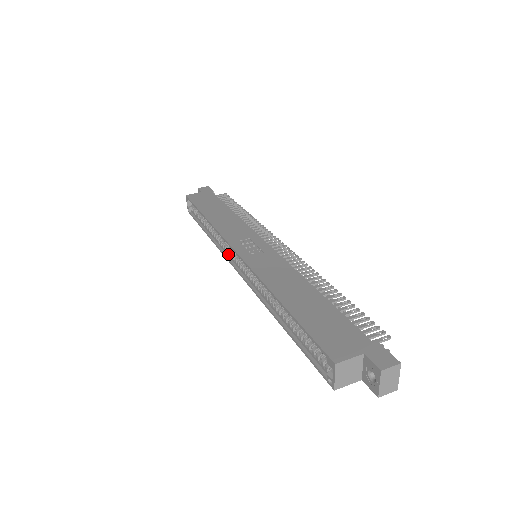
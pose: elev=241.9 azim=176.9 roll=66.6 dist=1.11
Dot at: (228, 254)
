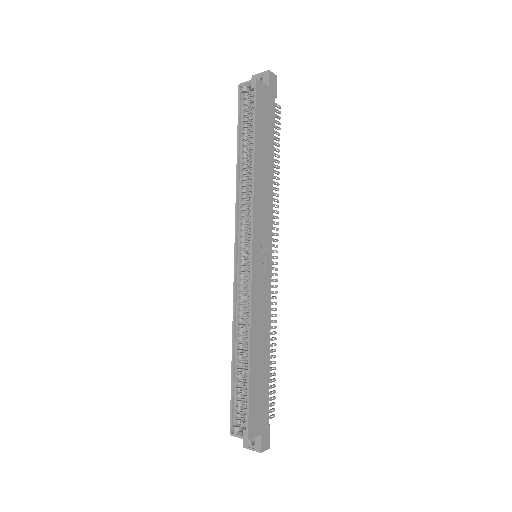
Dot at: (240, 226)
